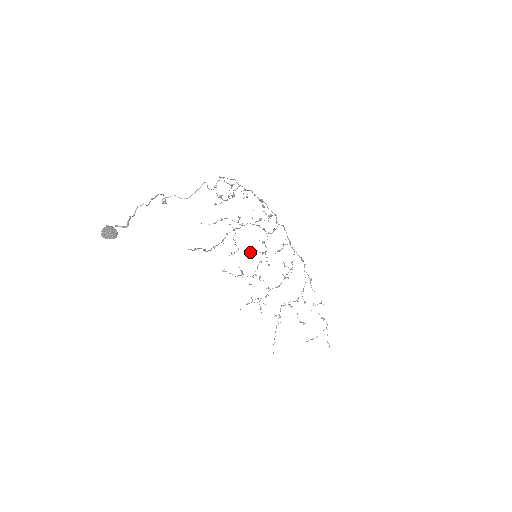
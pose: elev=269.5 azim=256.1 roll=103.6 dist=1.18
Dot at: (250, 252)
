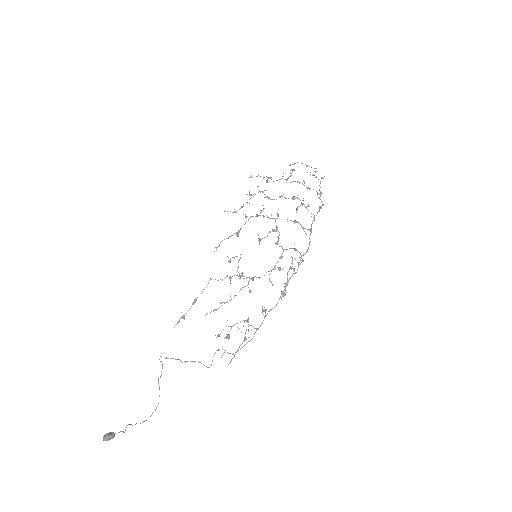
Dot at: (258, 235)
